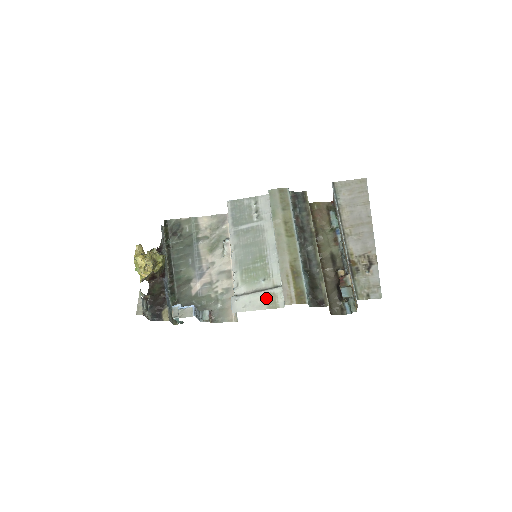
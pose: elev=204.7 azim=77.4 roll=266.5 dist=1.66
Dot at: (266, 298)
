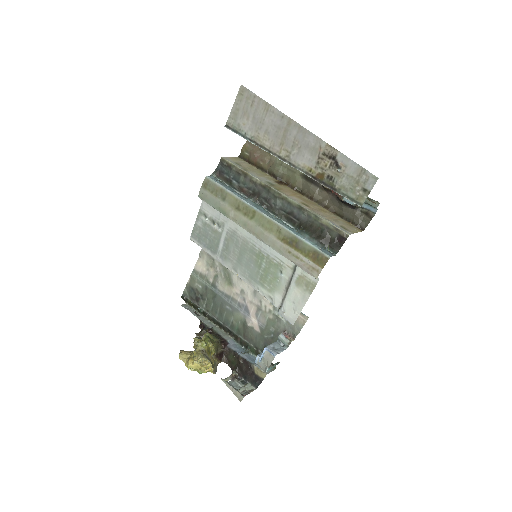
Dot at: (299, 287)
